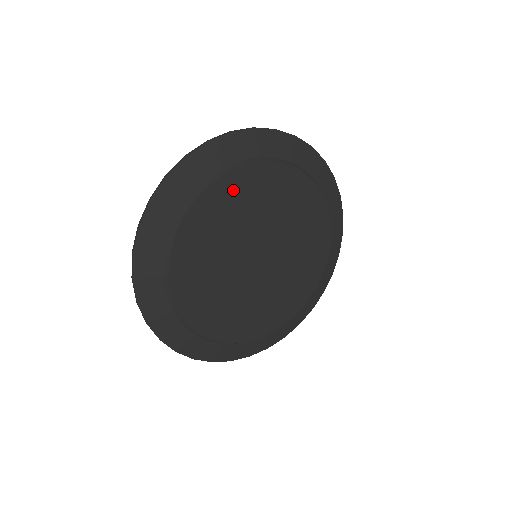
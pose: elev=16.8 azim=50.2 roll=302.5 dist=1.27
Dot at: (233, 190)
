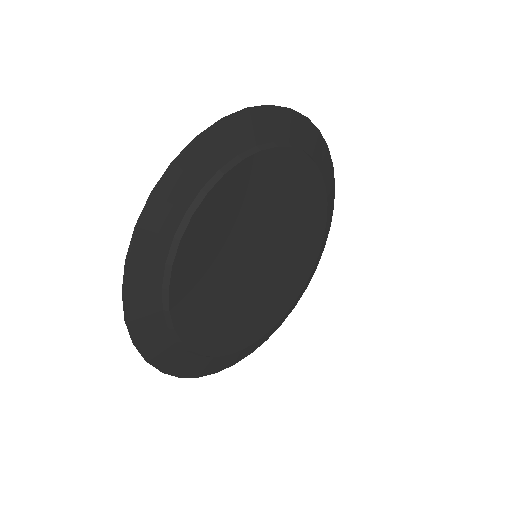
Dot at: (232, 193)
